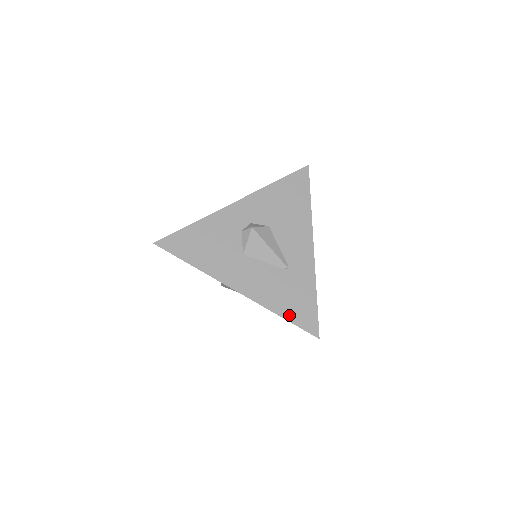
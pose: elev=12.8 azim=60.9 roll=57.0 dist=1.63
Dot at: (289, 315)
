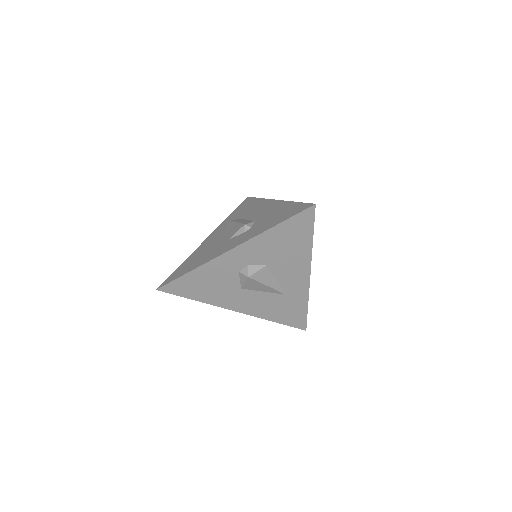
Dot at: (282, 321)
